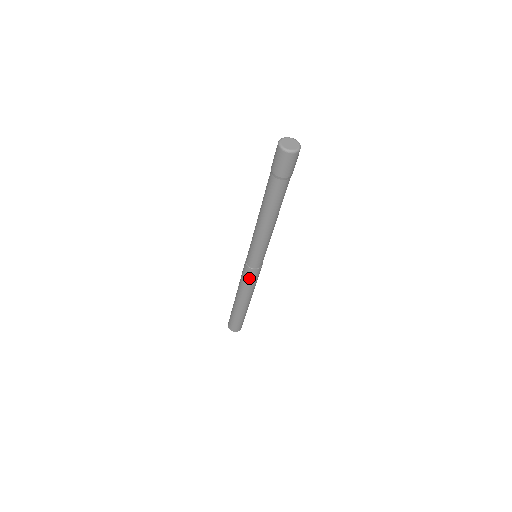
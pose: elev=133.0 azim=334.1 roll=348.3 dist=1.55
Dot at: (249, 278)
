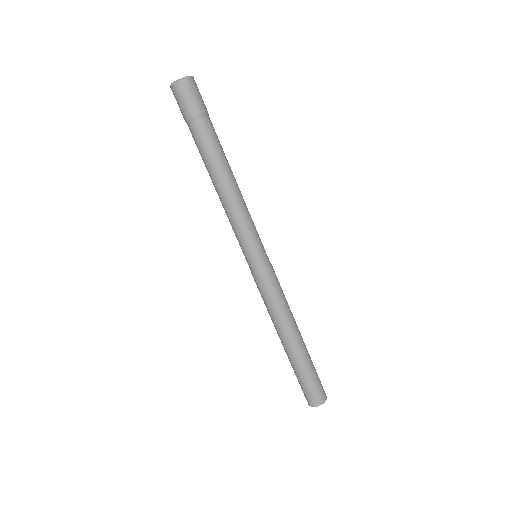
Dot at: (261, 291)
